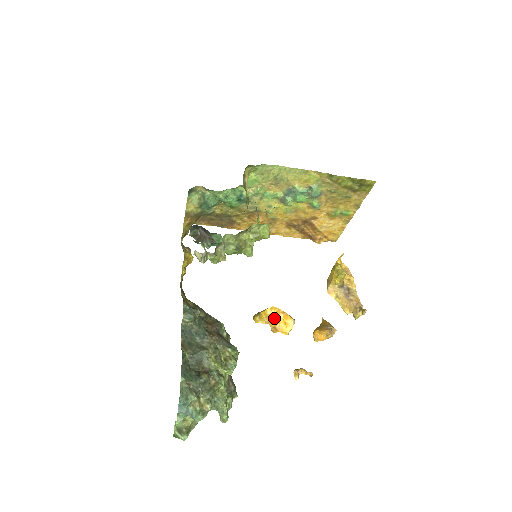
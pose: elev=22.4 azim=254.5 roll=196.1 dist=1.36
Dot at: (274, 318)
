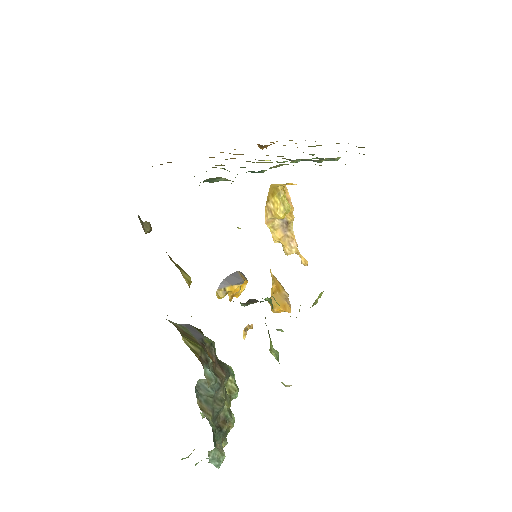
Dot at: occluded
